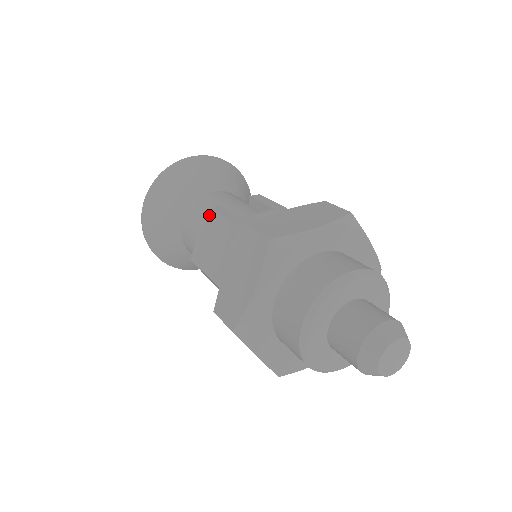
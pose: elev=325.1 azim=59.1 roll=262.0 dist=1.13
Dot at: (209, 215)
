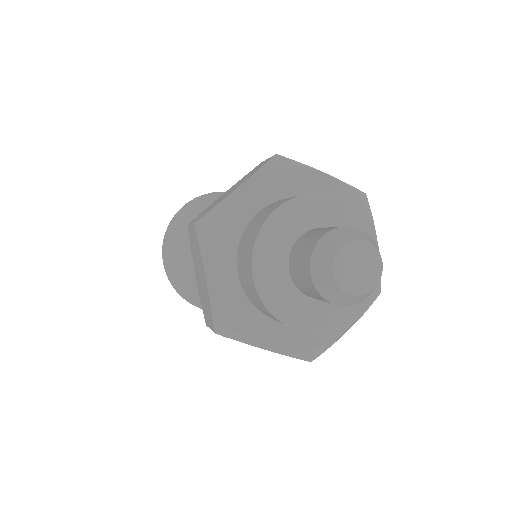
Dot at: occluded
